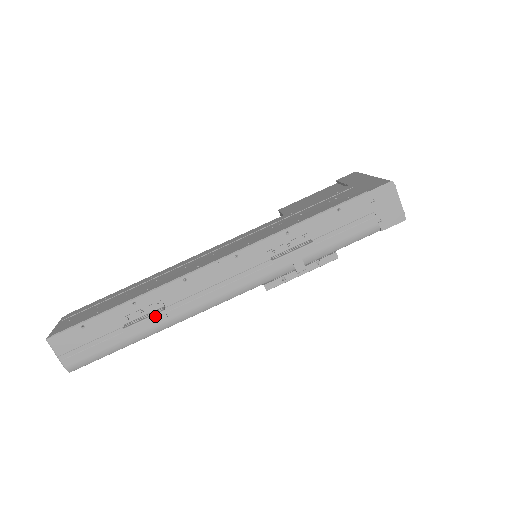
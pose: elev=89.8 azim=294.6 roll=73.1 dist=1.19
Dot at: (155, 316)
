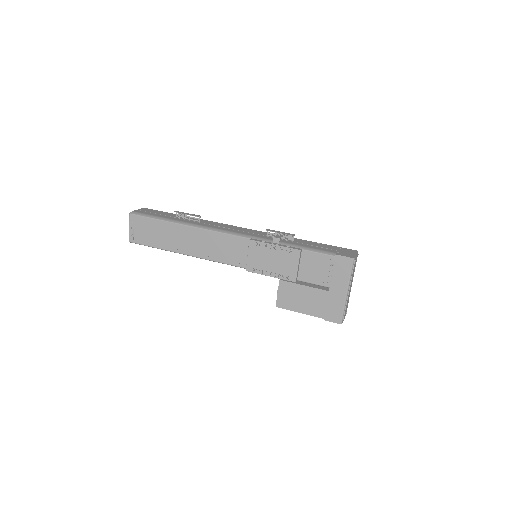
Dot at: (194, 215)
